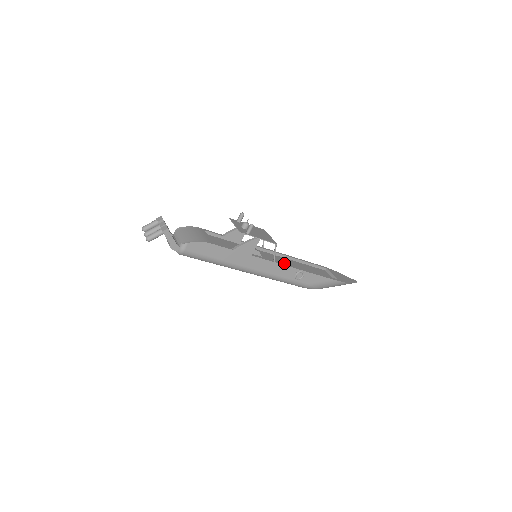
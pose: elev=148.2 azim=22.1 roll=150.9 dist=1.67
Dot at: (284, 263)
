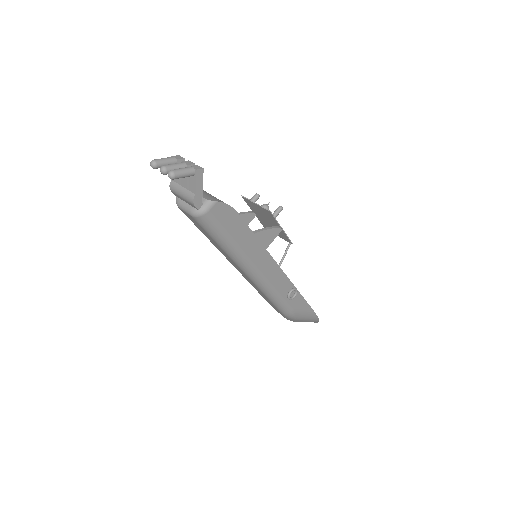
Dot at: occluded
